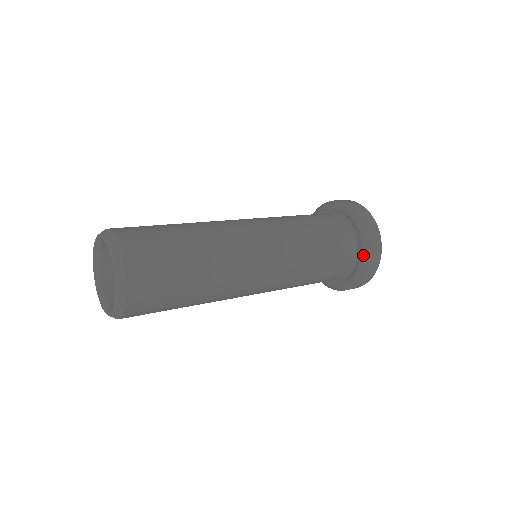
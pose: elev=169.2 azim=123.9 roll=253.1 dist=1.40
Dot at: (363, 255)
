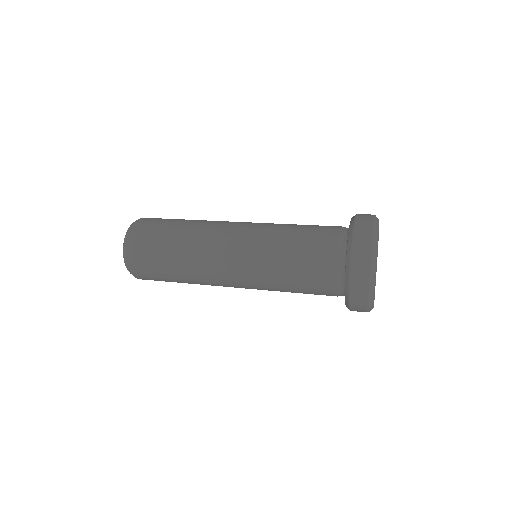
Dot at: (345, 291)
